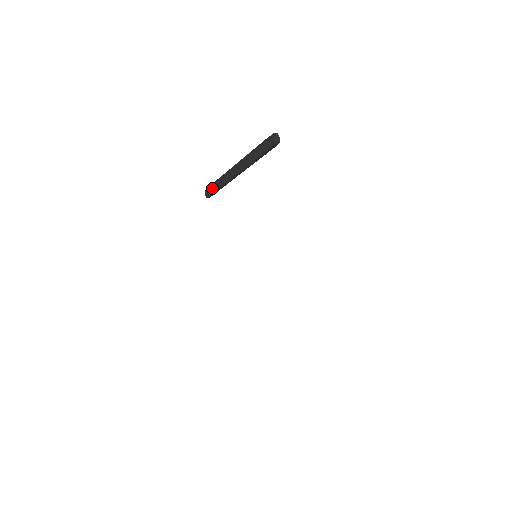
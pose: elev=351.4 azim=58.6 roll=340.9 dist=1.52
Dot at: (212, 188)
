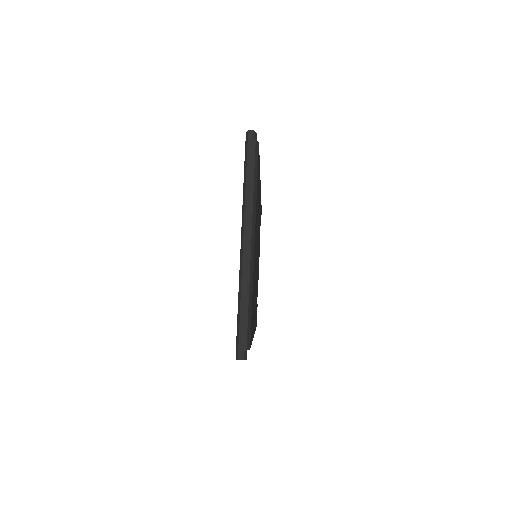
Dot at: (244, 163)
